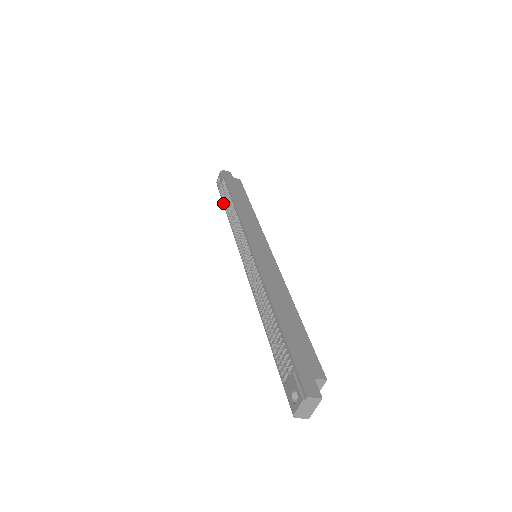
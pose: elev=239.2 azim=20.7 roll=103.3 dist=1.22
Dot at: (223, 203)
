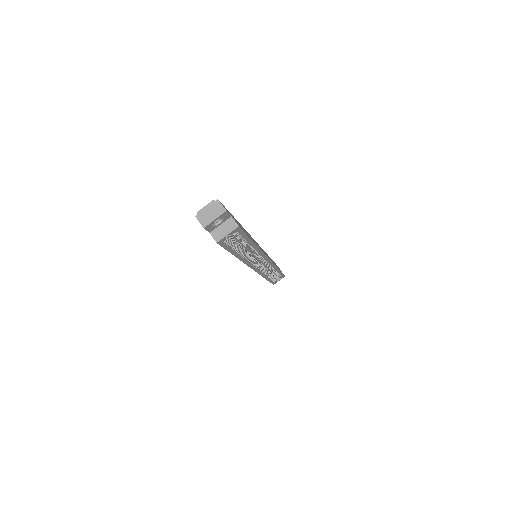
Dot at: occluded
